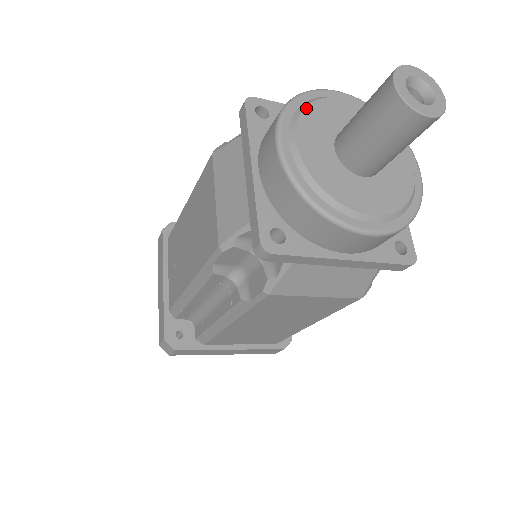
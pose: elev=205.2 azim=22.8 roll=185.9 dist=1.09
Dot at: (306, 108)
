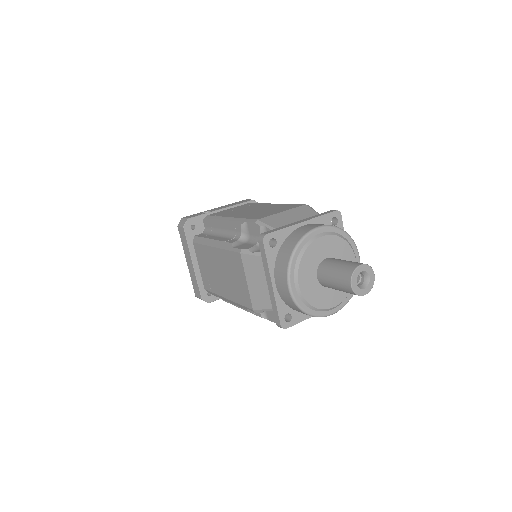
Dot at: (302, 258)
